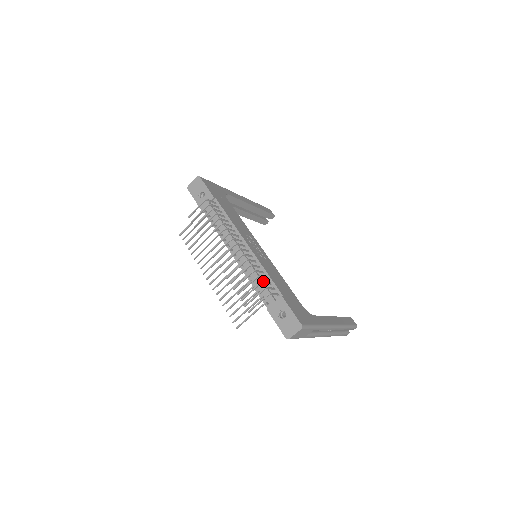
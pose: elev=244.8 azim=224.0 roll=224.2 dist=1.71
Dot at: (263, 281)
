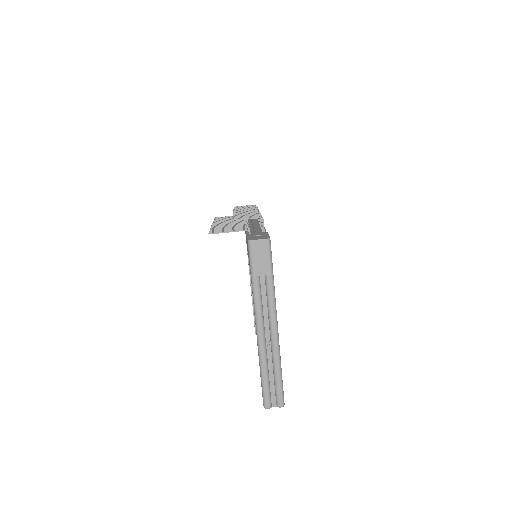
Dot at: occluded
